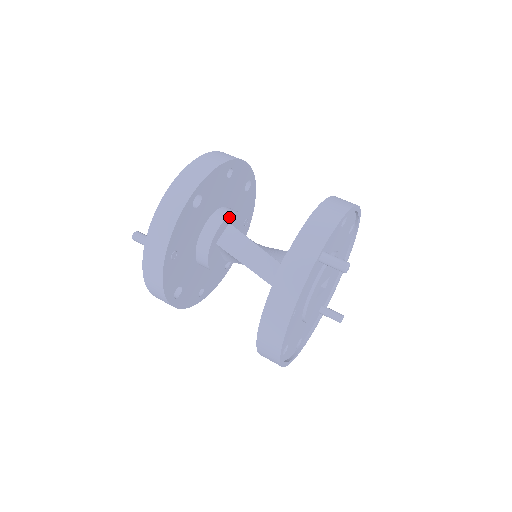
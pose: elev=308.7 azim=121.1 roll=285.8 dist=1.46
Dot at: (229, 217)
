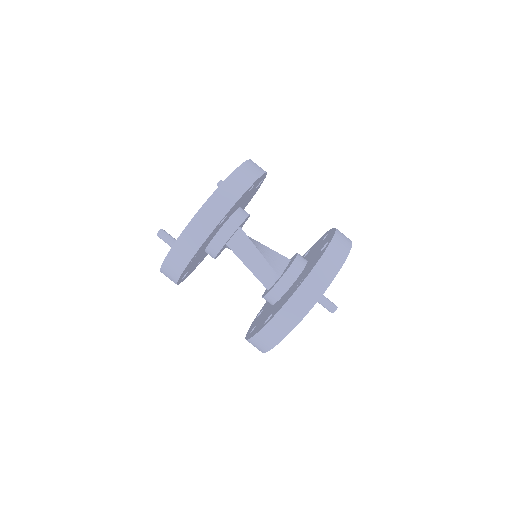
Dot at: occluded
